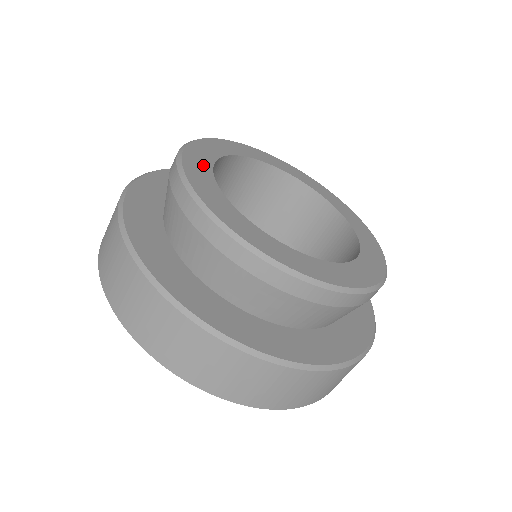
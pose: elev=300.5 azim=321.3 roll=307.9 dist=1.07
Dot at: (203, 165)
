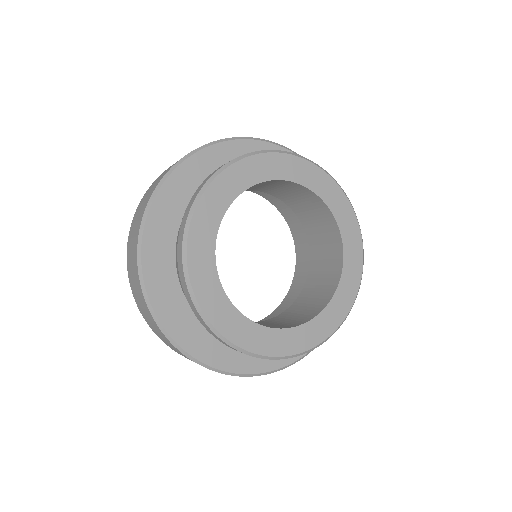
Dot at: (206, 248)
